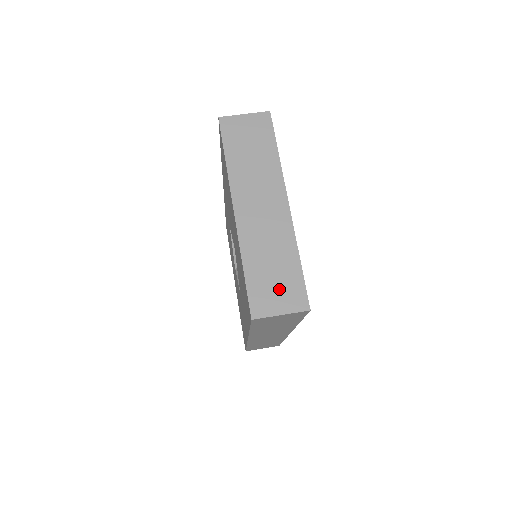
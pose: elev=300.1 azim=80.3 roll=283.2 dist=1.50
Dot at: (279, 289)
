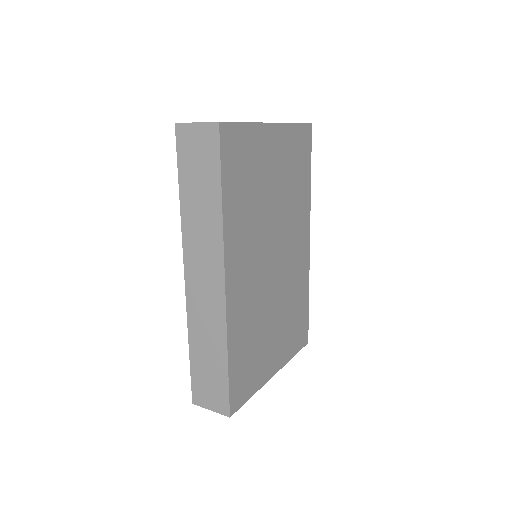
Dot at: occluded
